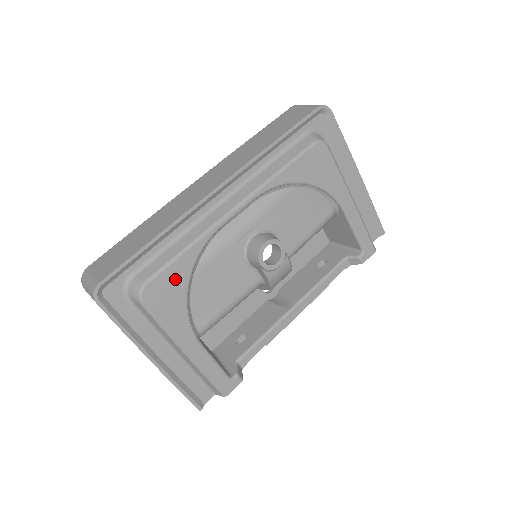
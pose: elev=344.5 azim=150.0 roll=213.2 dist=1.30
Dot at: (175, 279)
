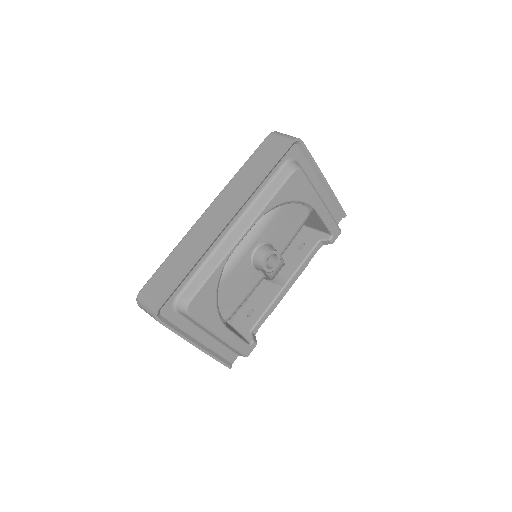
Dot at: (208, 293)
